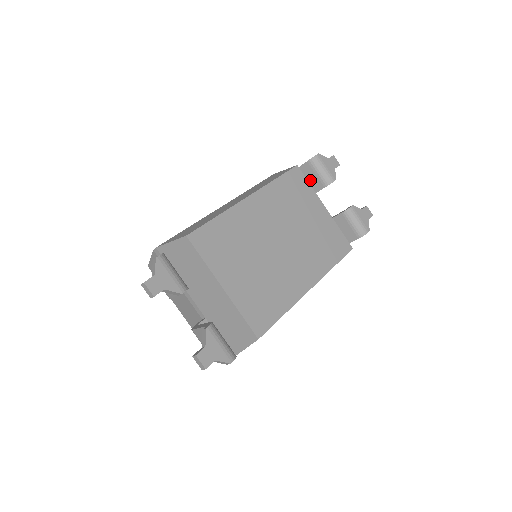
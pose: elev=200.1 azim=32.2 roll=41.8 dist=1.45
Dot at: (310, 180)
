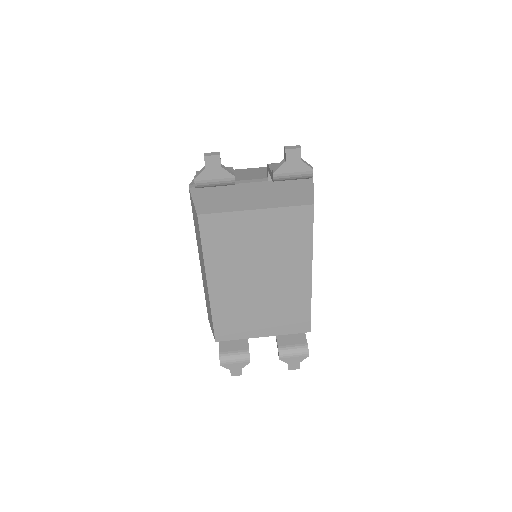
Dot at: occluded
